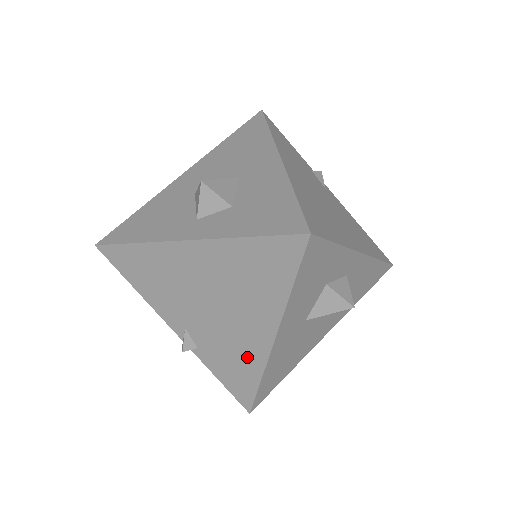
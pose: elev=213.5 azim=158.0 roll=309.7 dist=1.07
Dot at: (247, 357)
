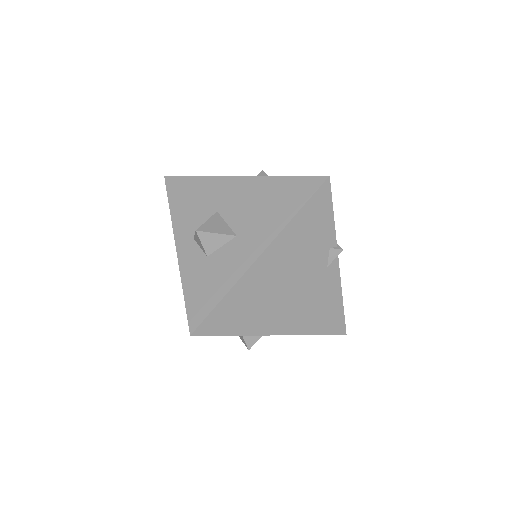
Dot at: occluded
